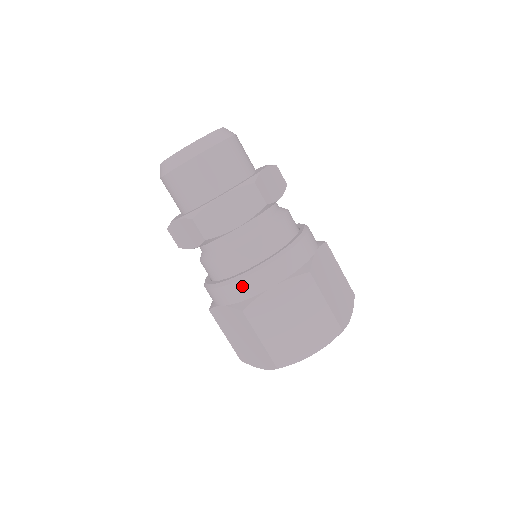
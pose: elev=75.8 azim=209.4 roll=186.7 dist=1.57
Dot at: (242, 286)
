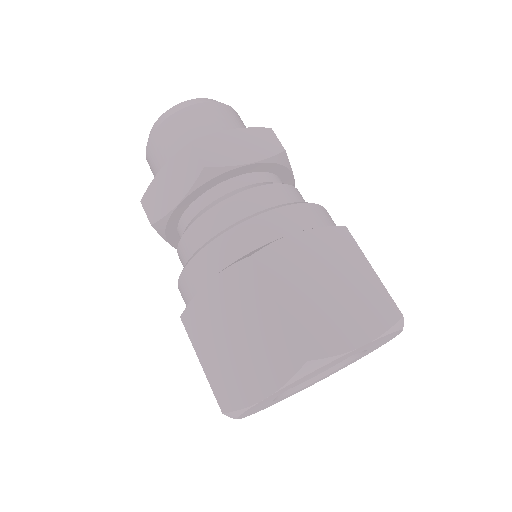
Dot at: (184, 282)
